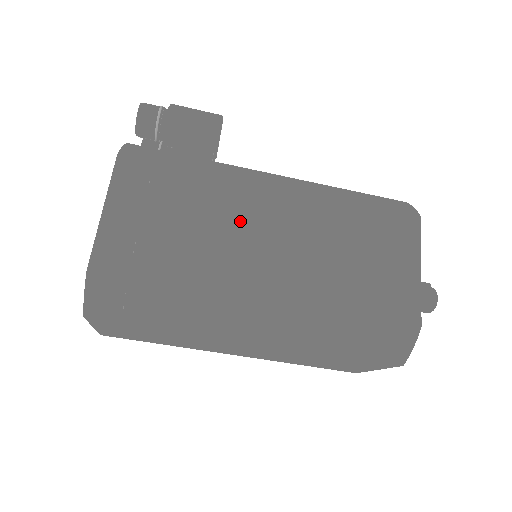
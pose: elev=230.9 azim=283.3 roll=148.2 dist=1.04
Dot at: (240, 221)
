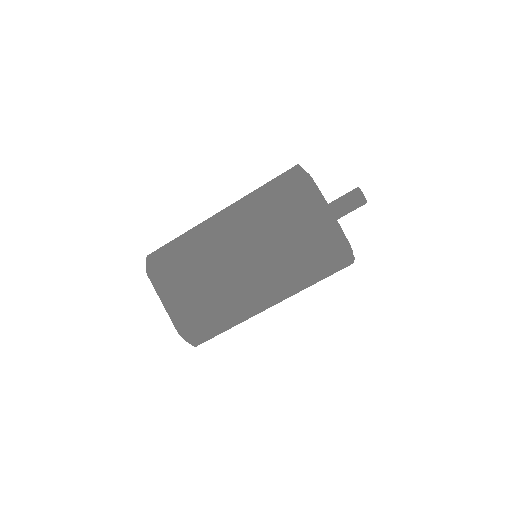
Dot at: occluded
